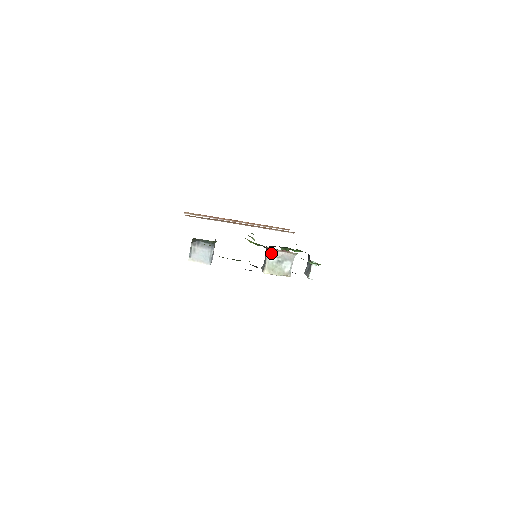
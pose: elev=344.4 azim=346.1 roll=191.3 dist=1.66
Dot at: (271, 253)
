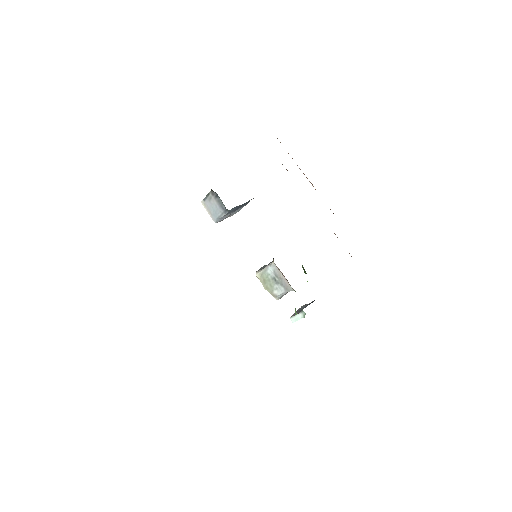
Dot at: (273, 266)
